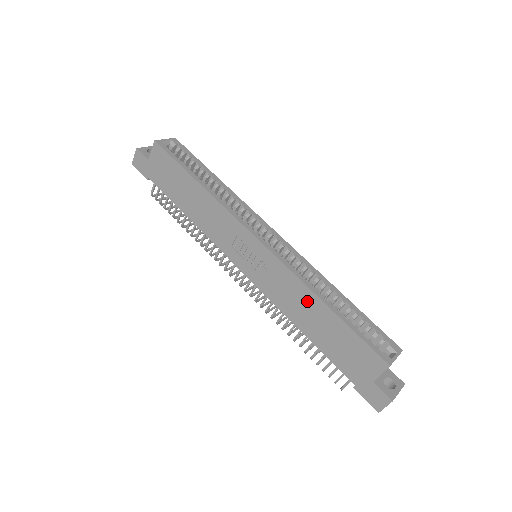
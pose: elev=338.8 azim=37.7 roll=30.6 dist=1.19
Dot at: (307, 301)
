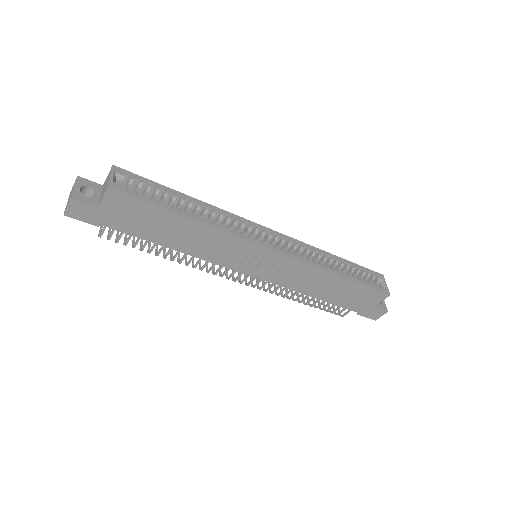
Dot at: (323, 279)
